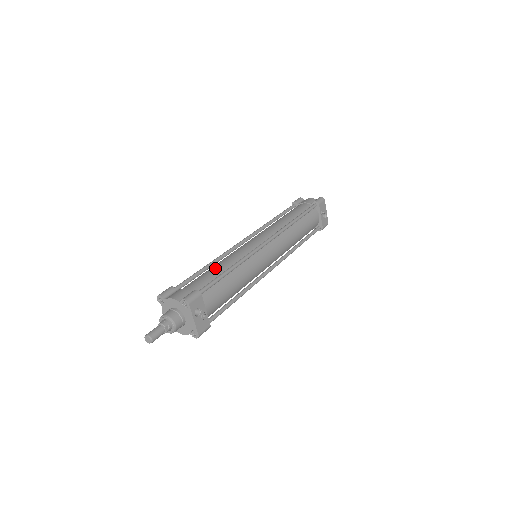
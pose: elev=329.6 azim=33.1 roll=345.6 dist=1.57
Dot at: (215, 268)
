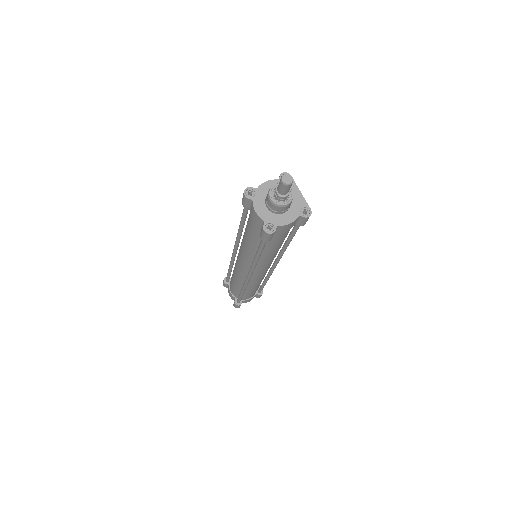
Dot at: occluded
